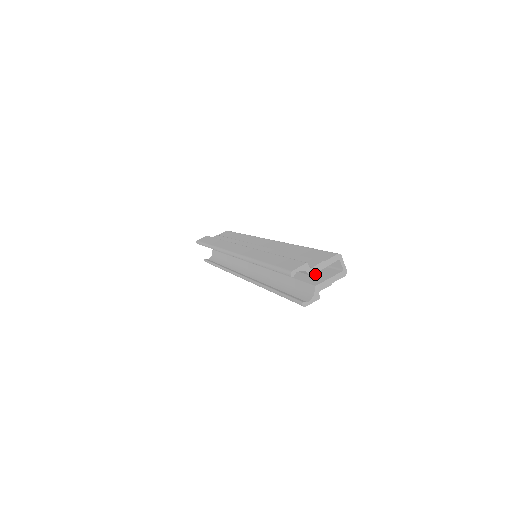
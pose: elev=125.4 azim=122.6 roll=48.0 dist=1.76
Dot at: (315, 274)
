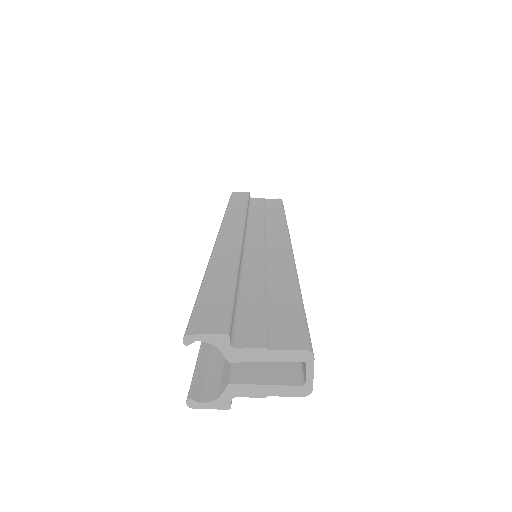
Dot at: occluded
